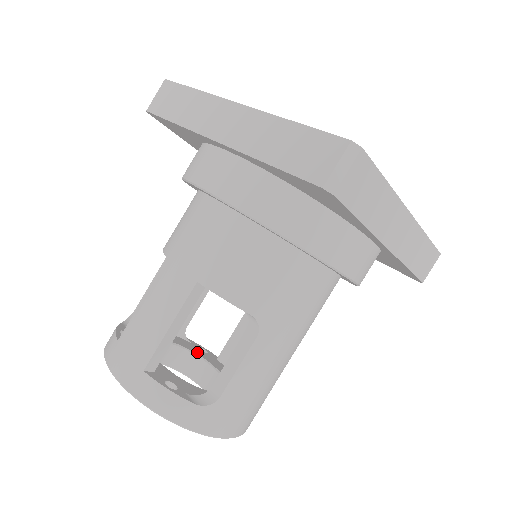
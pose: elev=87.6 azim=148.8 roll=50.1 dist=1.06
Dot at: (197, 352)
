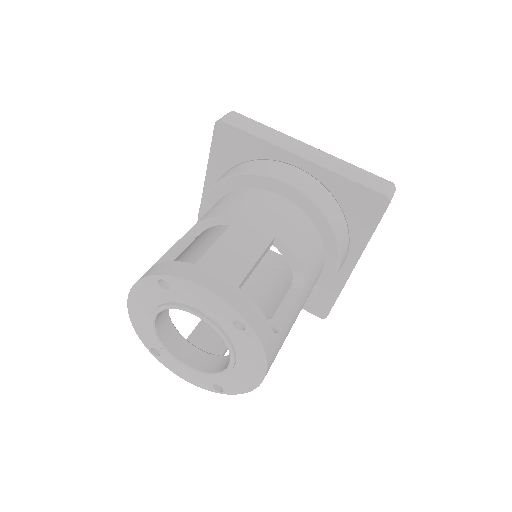
Dot at: (175, 331)
